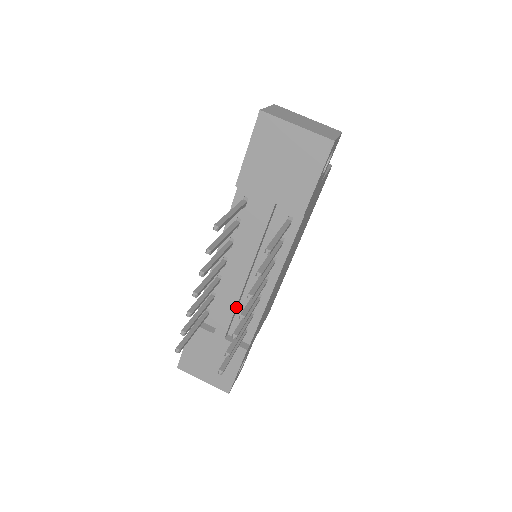
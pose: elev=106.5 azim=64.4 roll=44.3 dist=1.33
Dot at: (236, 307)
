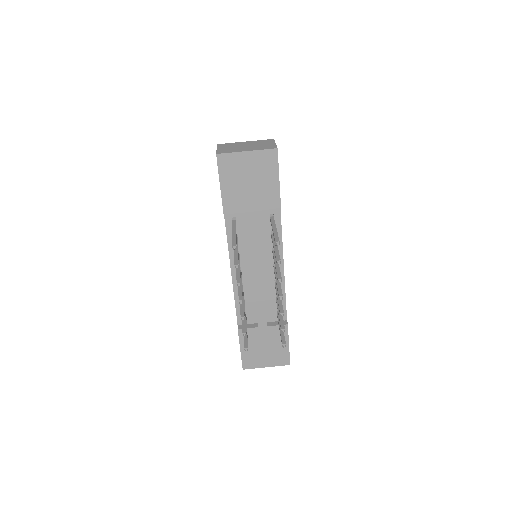
Dot at: occluded
